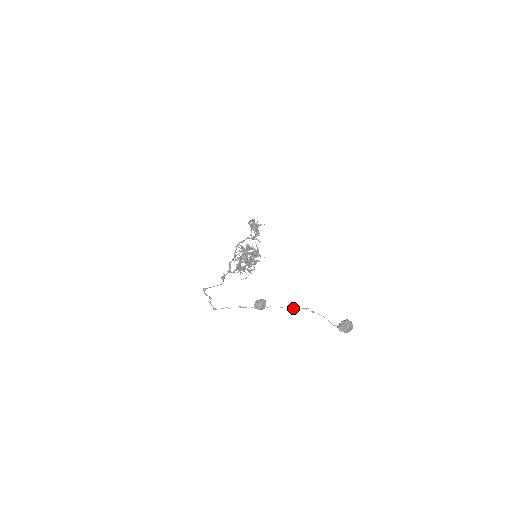
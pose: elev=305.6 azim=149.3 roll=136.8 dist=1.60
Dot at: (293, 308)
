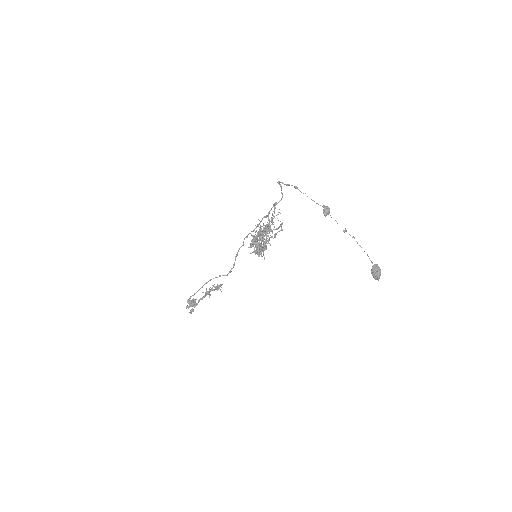
Dot at: (345, 230)
